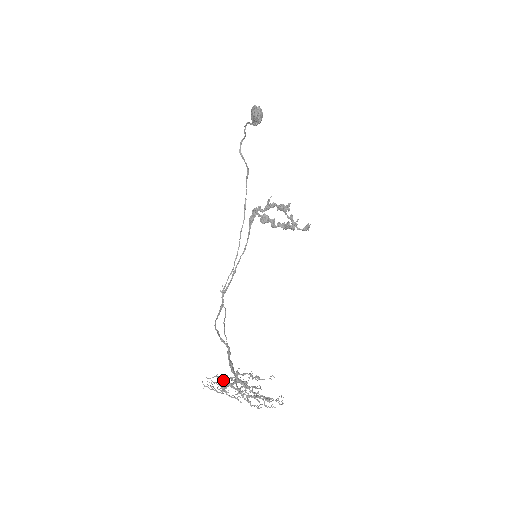
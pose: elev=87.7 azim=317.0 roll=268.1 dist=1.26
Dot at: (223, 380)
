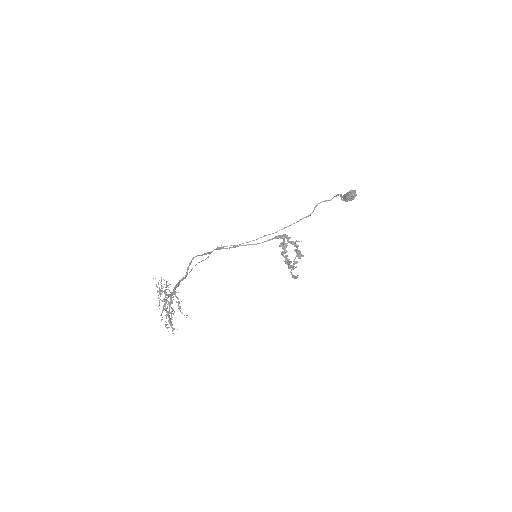
Dot at: (166, 287)
